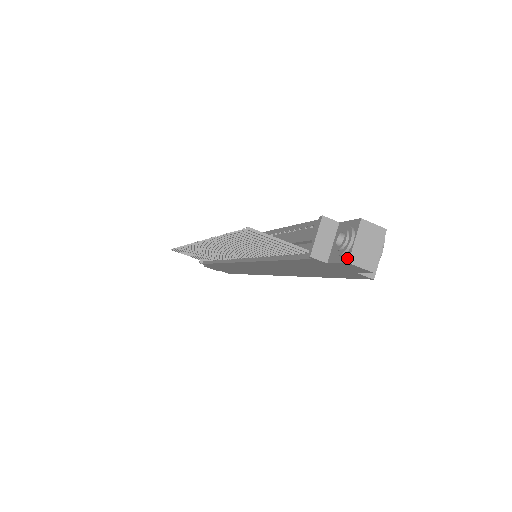
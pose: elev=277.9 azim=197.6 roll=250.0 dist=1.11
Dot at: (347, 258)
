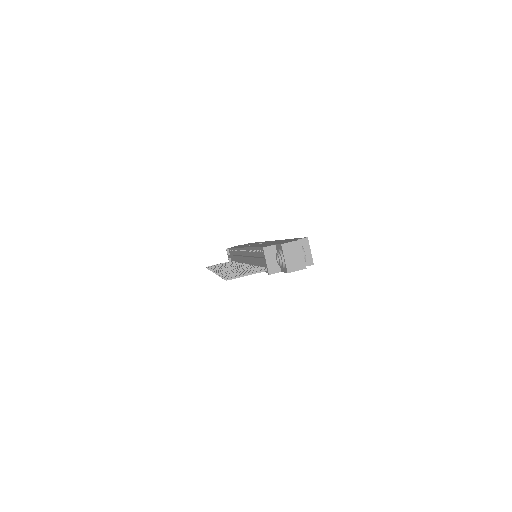
Dot at: (286, 270)
